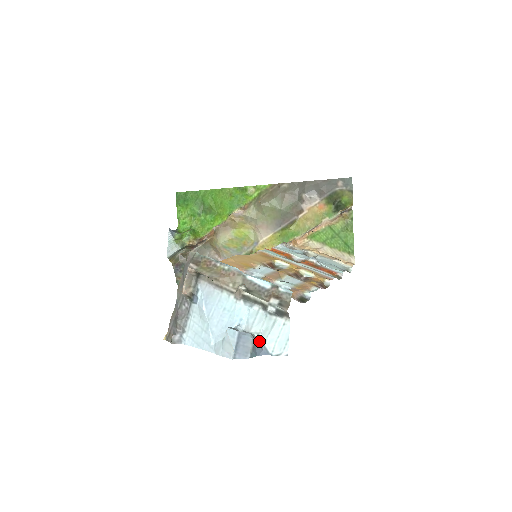
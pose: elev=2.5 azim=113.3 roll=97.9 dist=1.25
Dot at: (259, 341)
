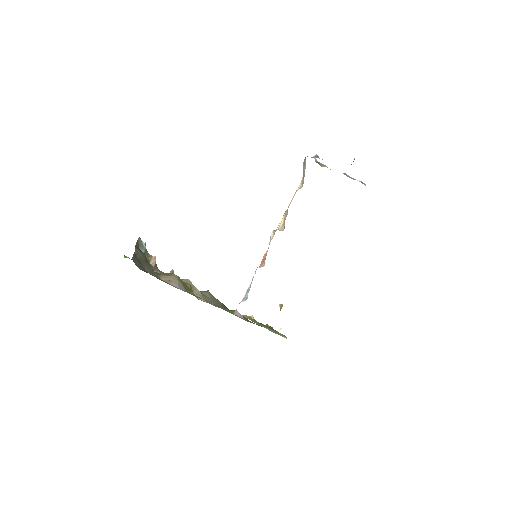
Dot at: occluded
